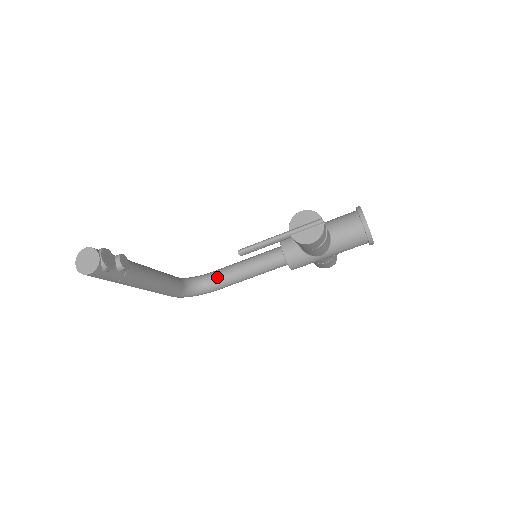
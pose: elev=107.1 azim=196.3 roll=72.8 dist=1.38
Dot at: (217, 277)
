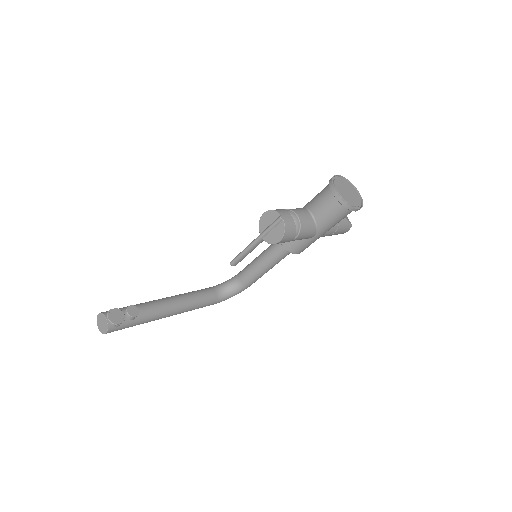
Dot at: (243, 276)
